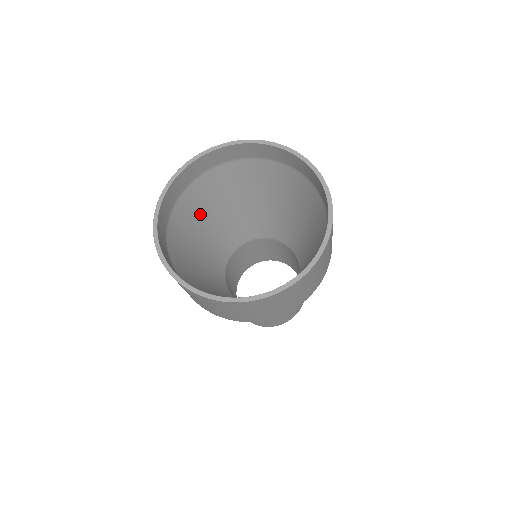
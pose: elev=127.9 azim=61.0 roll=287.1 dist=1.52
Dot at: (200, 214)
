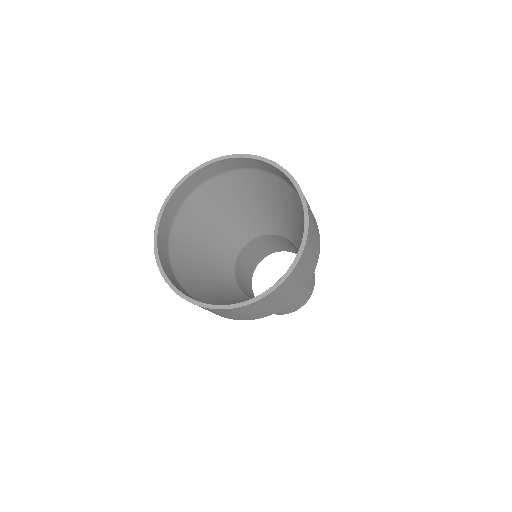
Dot at: (233, 196)
